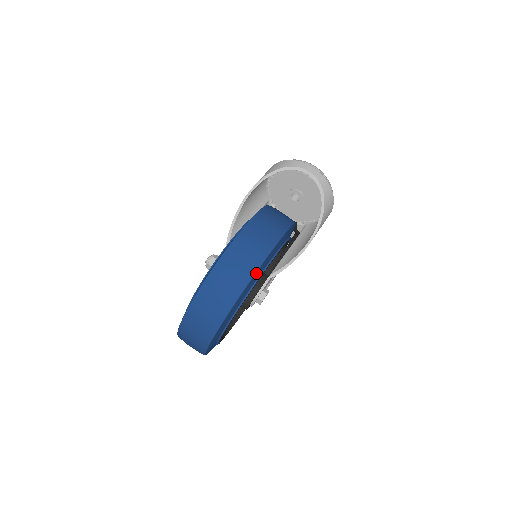
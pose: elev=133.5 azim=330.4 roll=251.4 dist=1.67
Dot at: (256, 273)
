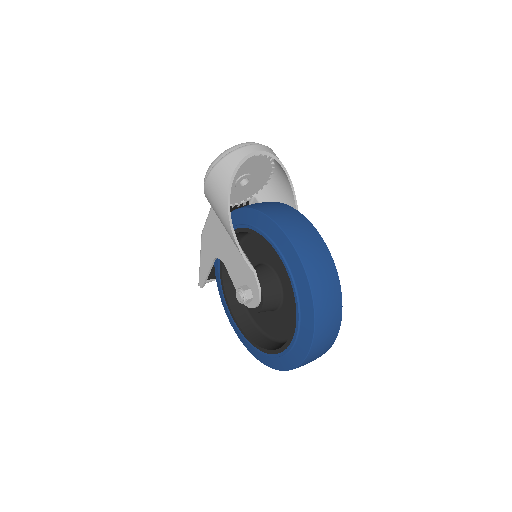
Dot at: (333, 264)
